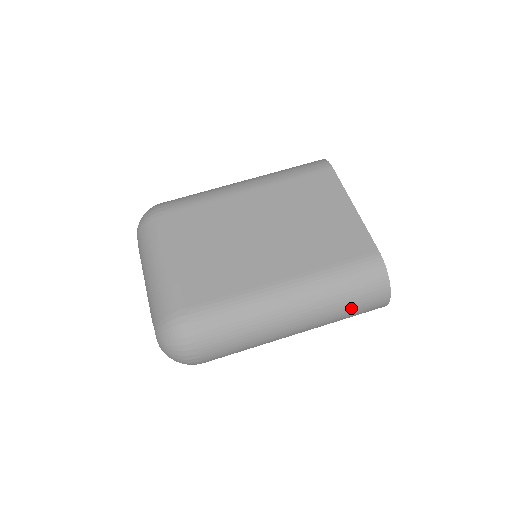
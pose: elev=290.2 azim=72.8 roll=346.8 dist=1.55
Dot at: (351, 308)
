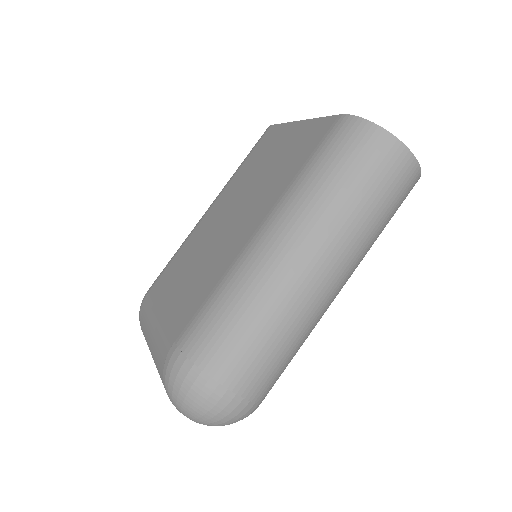
Dot at: (362, 191)
